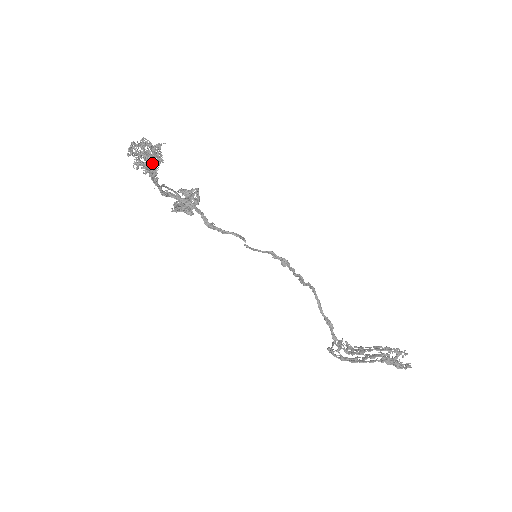
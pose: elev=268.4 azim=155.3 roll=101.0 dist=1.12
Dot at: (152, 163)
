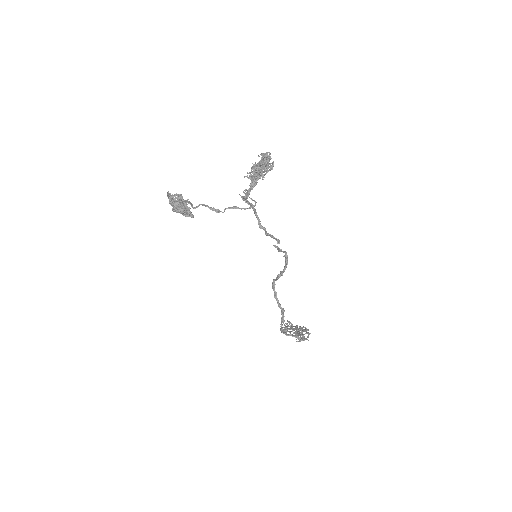
Dot at: (261, 172)
